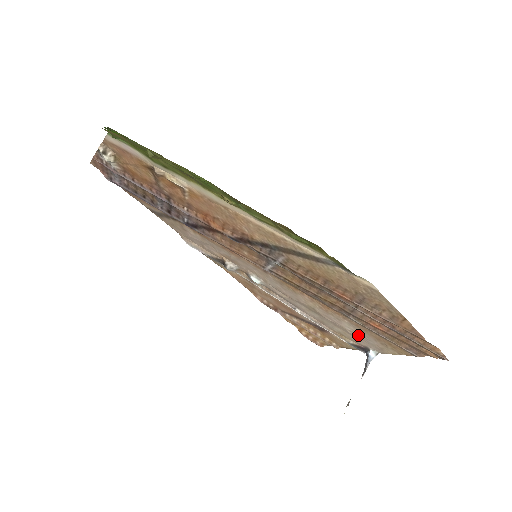
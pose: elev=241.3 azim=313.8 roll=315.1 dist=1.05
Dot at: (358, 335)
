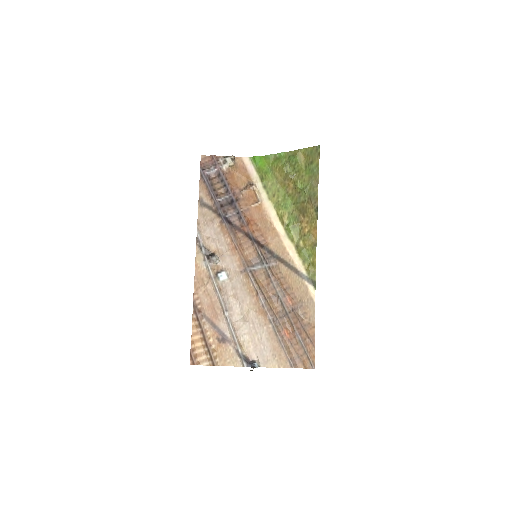
Dot at: (260, 344)
